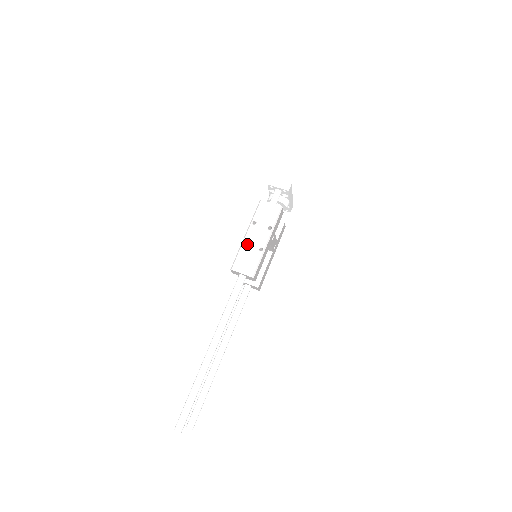
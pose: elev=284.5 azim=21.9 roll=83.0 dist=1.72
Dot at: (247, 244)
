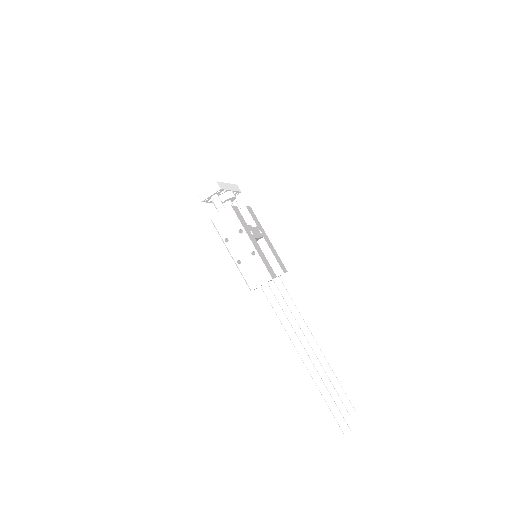
Dot at: (240, 261)
